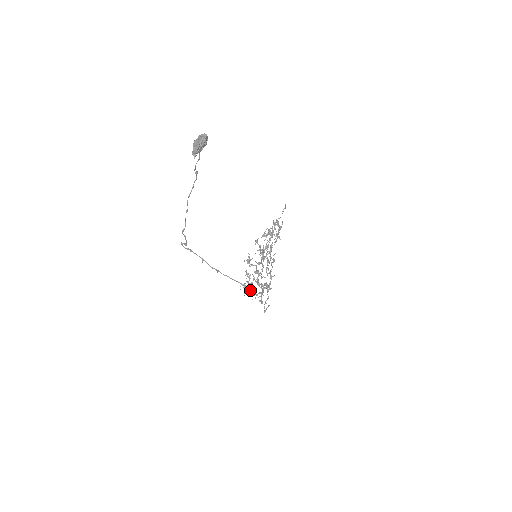
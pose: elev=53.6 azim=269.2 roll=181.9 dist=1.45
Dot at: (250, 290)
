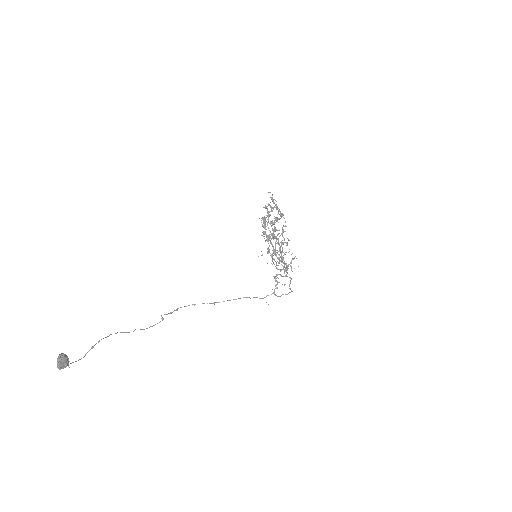
Dot at: (282, 260)
